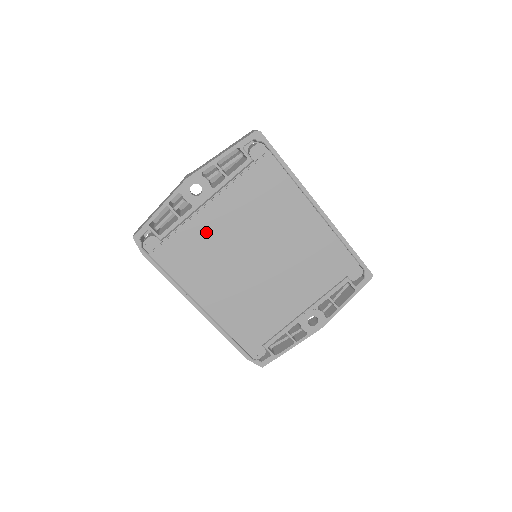
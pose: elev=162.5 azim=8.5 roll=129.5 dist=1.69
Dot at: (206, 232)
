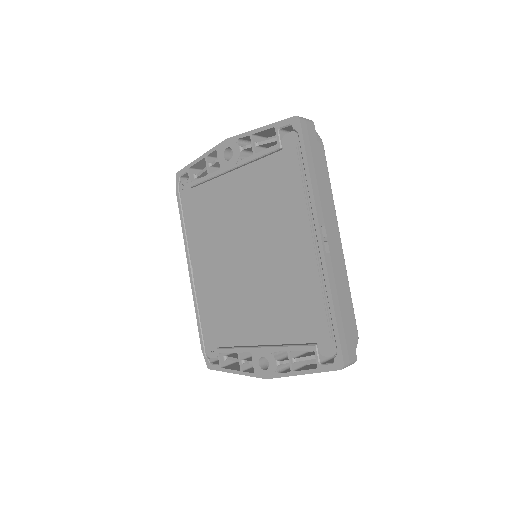
Dot at: (220, 200)
